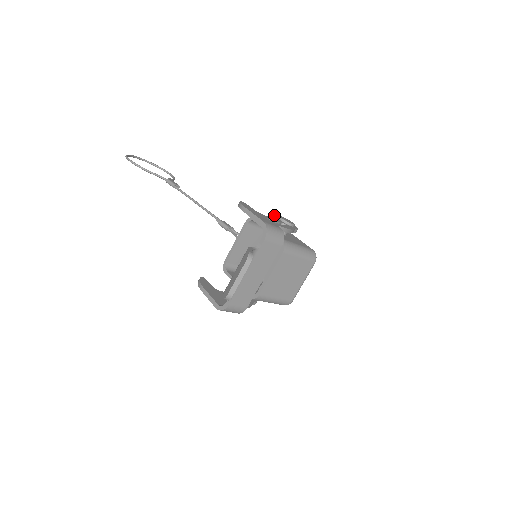
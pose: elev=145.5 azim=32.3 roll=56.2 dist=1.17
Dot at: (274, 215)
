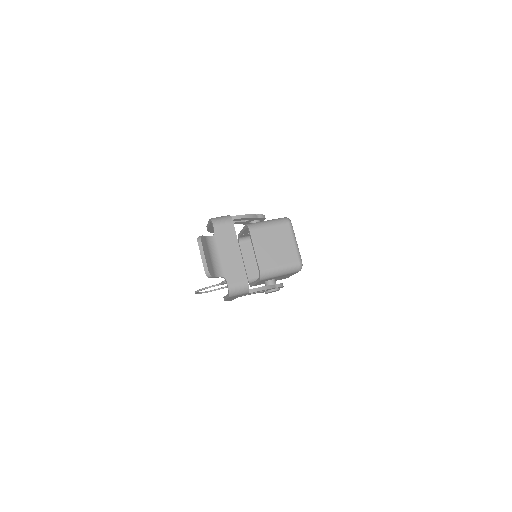
Dot at: occluded
